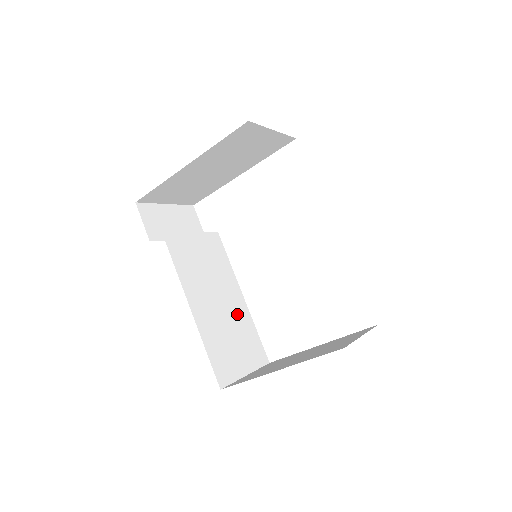
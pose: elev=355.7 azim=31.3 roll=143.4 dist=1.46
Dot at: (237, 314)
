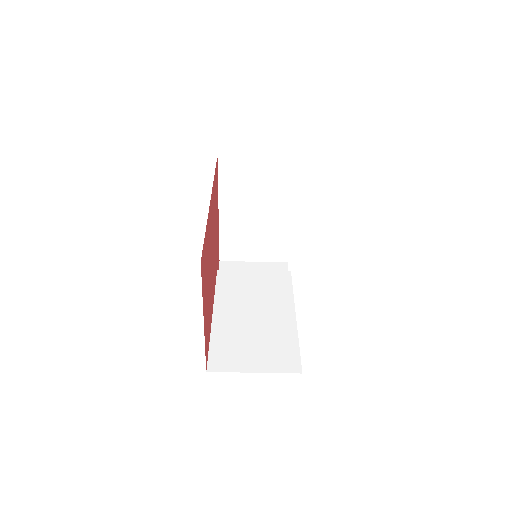
Dot at: (275, 327)
